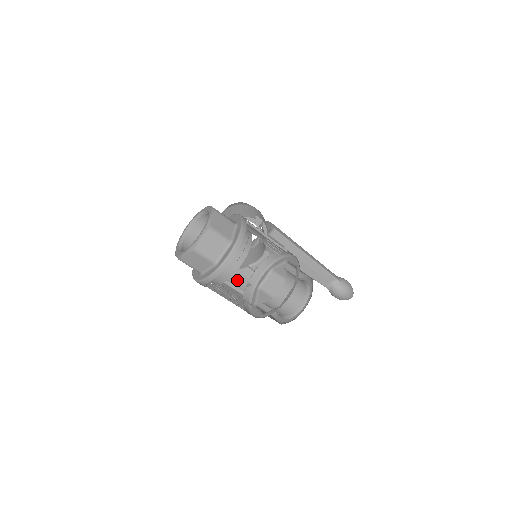
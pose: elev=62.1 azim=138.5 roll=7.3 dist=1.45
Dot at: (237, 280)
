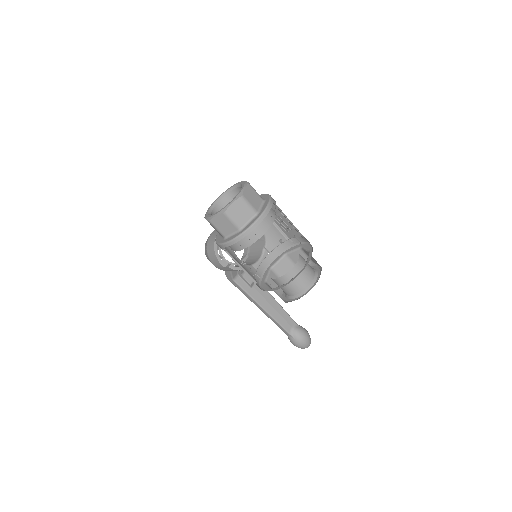
Dot at: (248, 271)
